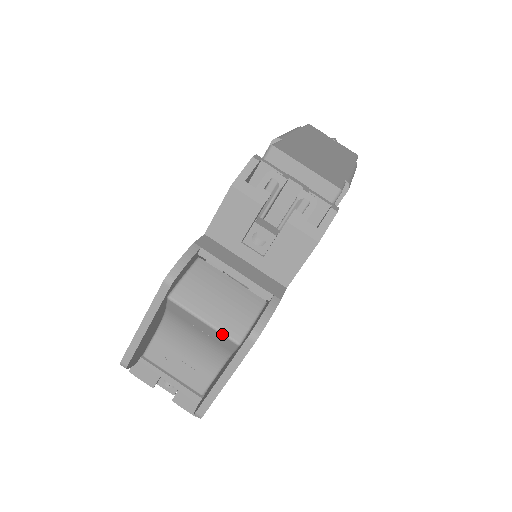
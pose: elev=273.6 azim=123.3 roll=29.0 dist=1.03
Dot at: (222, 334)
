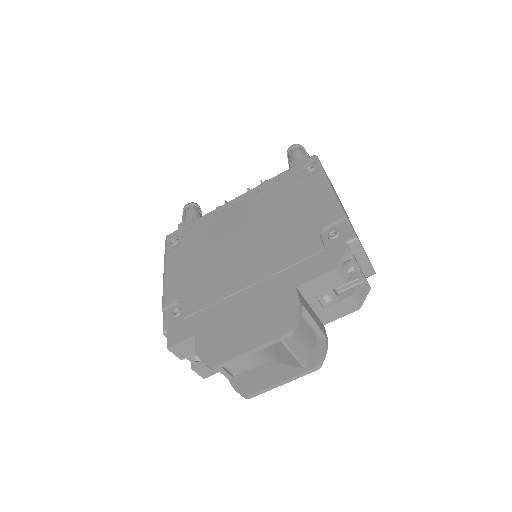
Dot at: (300, 363)
